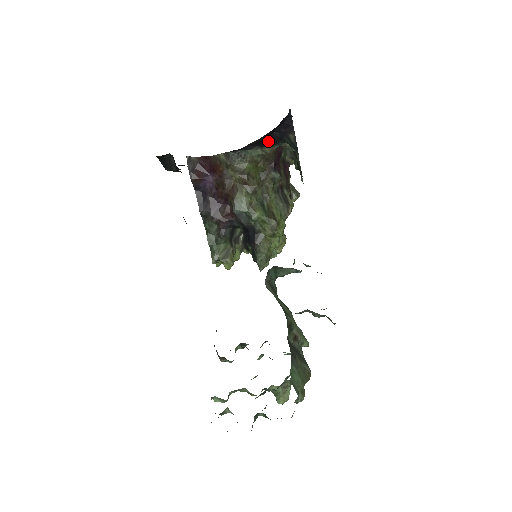
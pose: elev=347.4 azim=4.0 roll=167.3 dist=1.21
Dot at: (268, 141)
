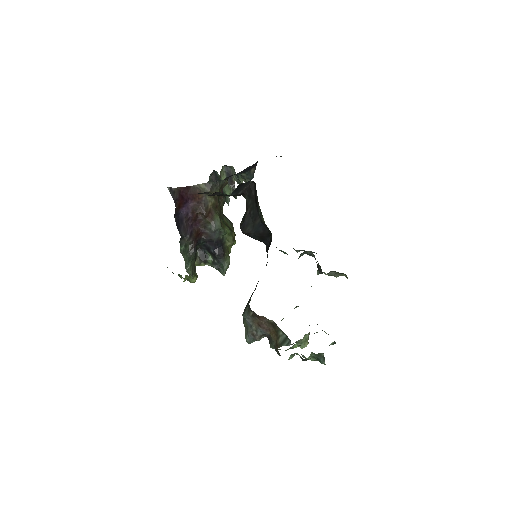
Dot at: occluded
